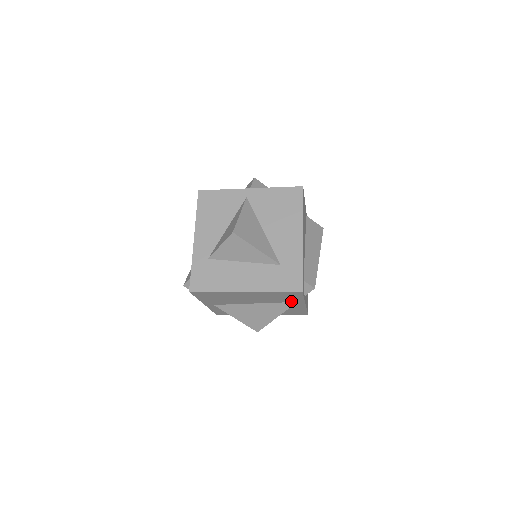
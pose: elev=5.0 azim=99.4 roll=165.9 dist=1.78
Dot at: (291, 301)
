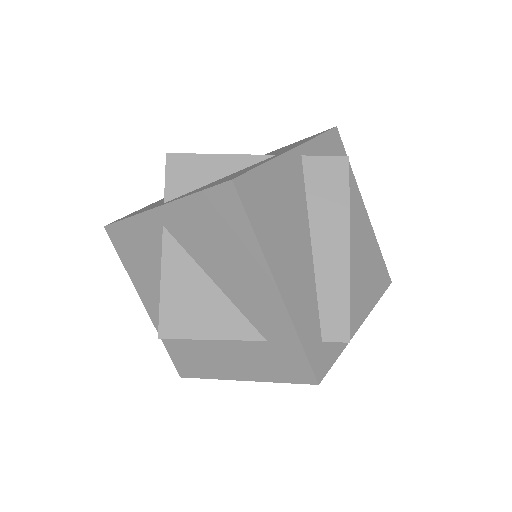
Dot at: occluded
